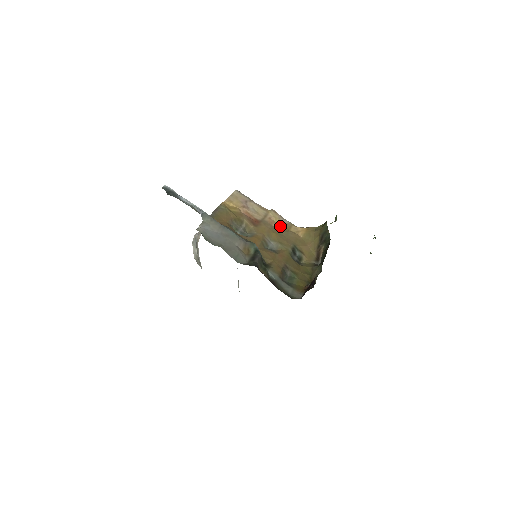
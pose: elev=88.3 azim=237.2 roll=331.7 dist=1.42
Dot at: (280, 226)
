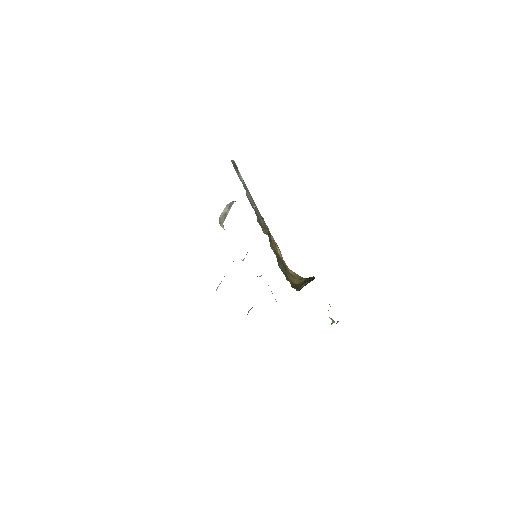
Dot at: occluded
